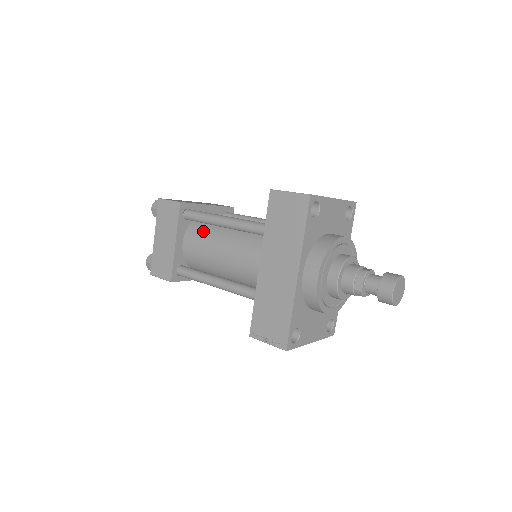
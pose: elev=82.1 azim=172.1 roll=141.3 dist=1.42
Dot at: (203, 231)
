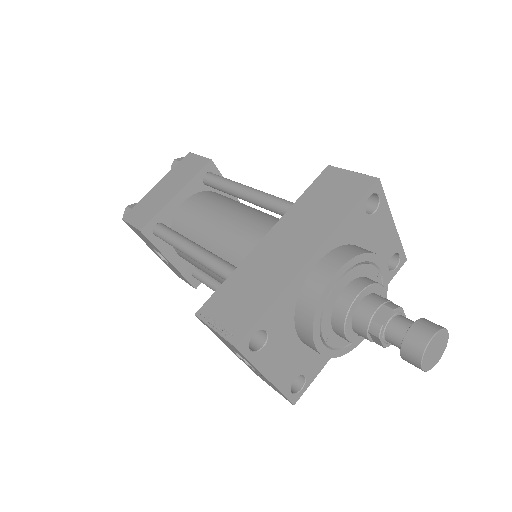
Dot at: (215, 199)
